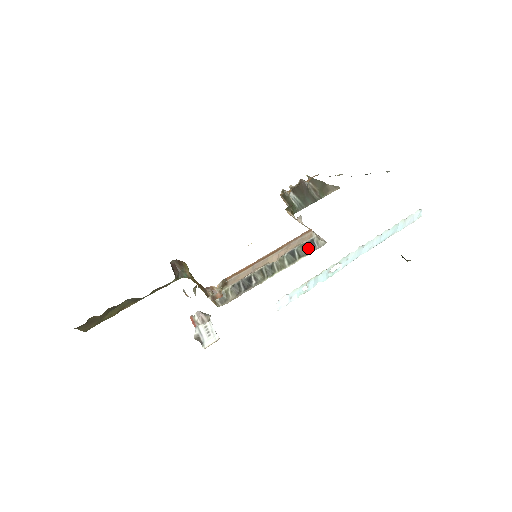
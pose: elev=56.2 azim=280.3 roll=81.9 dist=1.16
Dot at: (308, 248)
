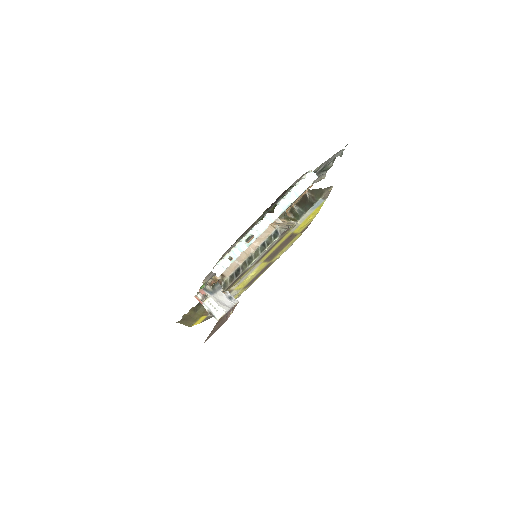
Dot at: (274, 237)
